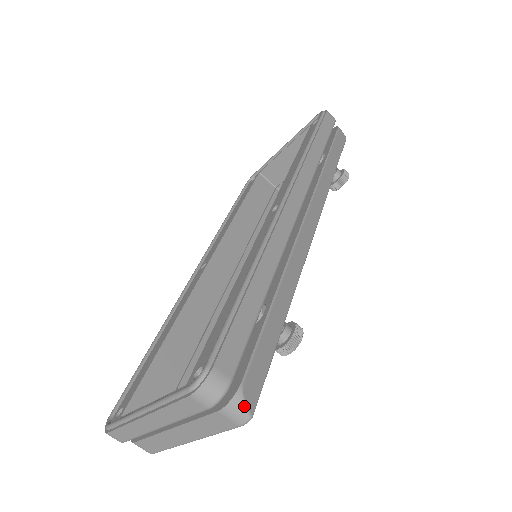
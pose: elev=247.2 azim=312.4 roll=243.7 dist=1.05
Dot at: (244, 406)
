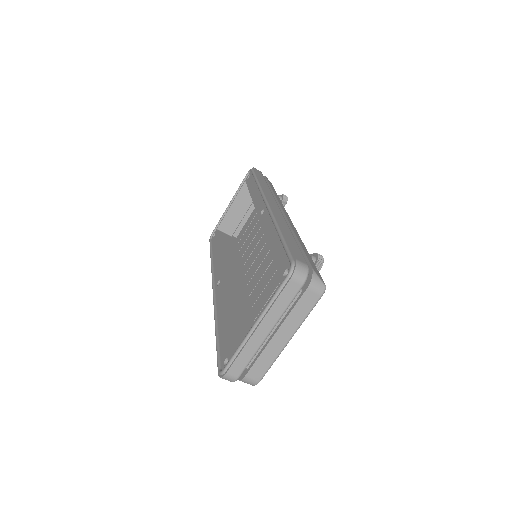
Dot at: (320, 280)
